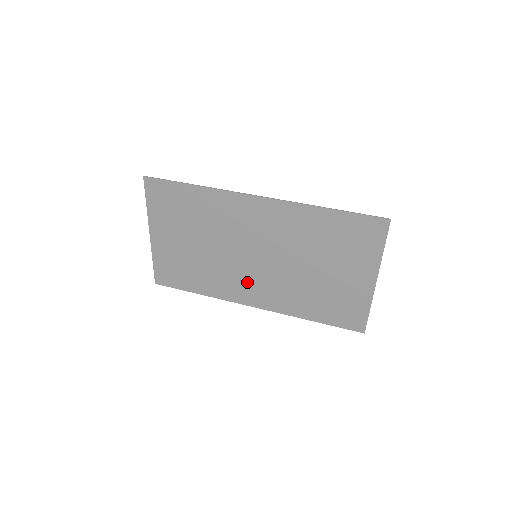
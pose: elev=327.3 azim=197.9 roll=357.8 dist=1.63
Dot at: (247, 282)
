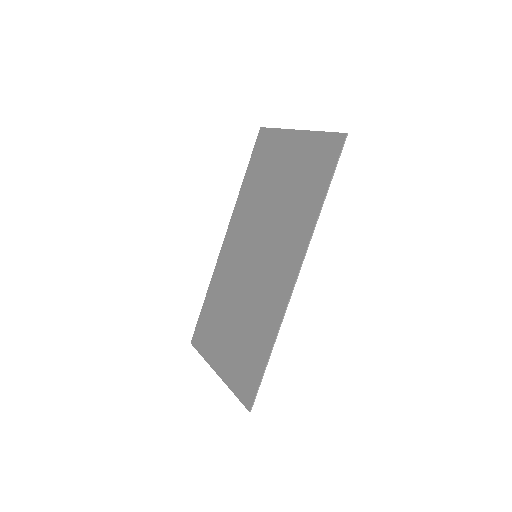
Dot at: (272, 276)
